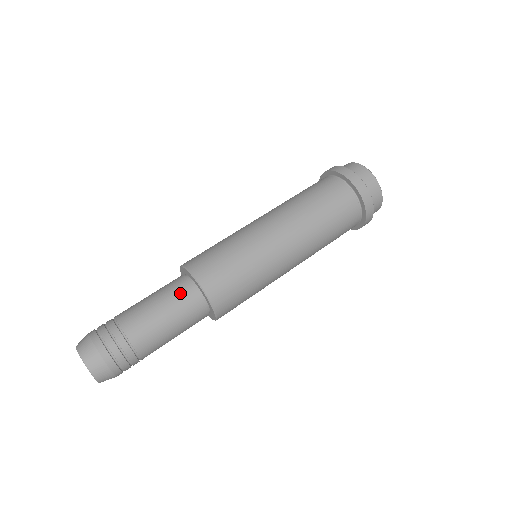
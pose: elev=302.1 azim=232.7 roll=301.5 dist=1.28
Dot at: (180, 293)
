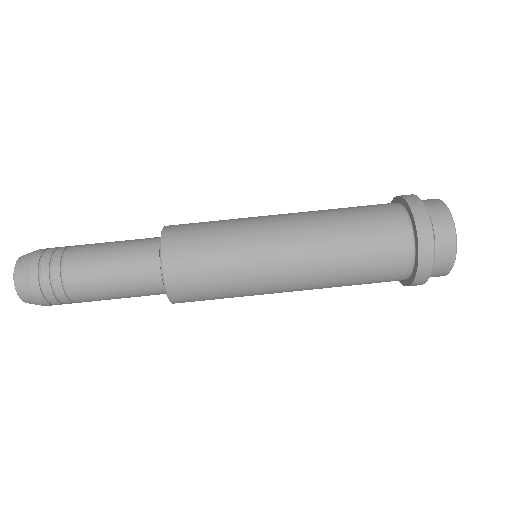
Dot at: (143, 279)
